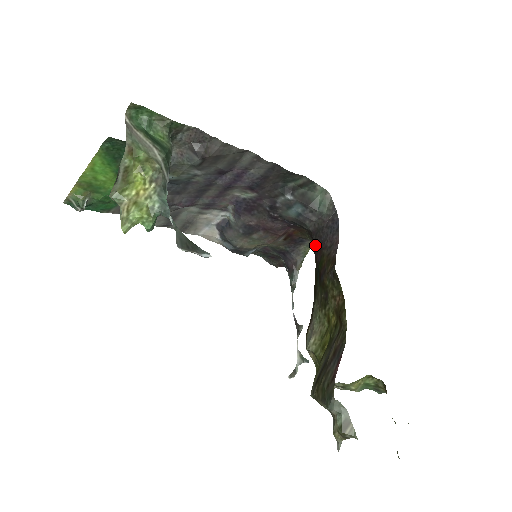
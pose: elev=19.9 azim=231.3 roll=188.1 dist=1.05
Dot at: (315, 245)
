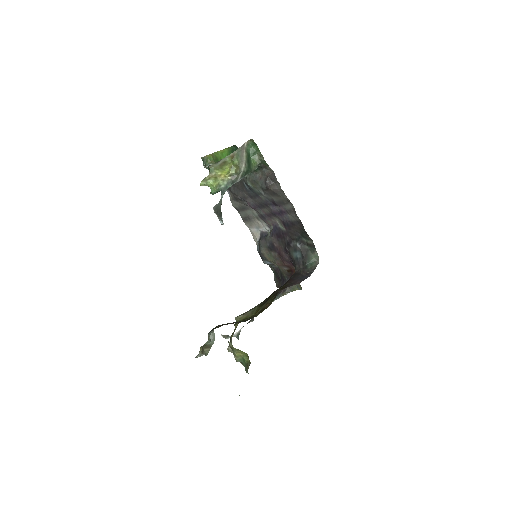
Dot at: (289, 279)
